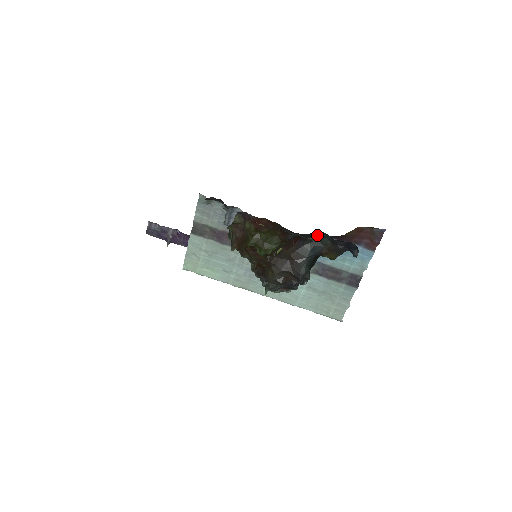
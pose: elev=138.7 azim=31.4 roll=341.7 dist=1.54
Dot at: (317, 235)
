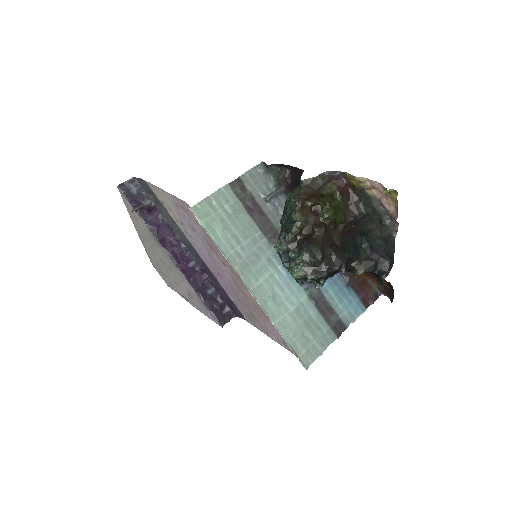
Dot at: (361, 242)
